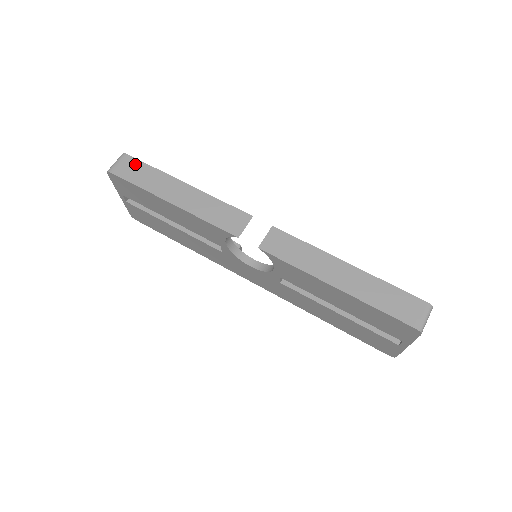
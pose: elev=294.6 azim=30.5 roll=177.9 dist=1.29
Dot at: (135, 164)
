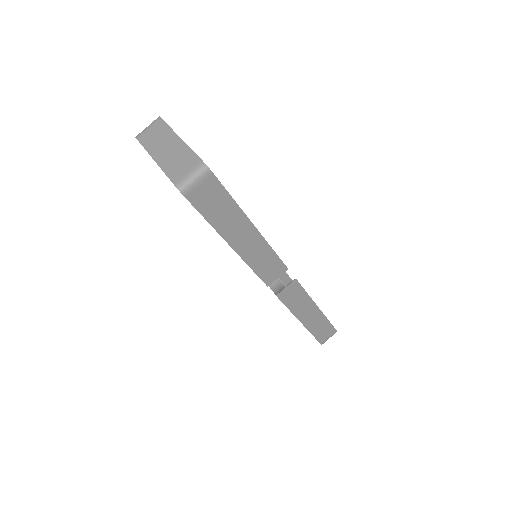
Dot at: (216, 191)
